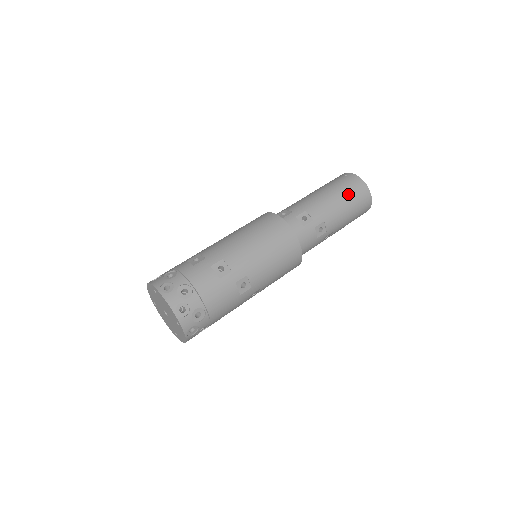
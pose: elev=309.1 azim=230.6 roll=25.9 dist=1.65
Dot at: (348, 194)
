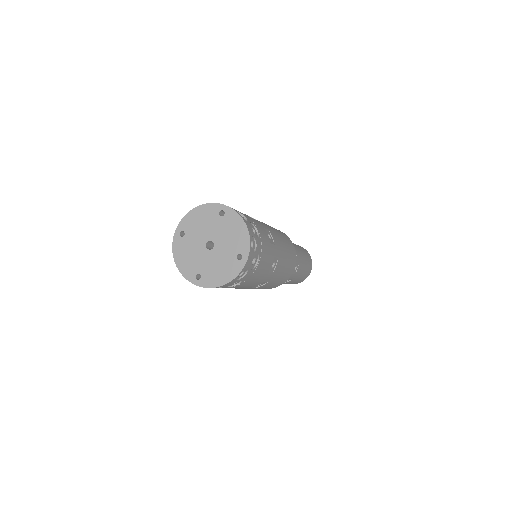
Dot at: (307, 257)
